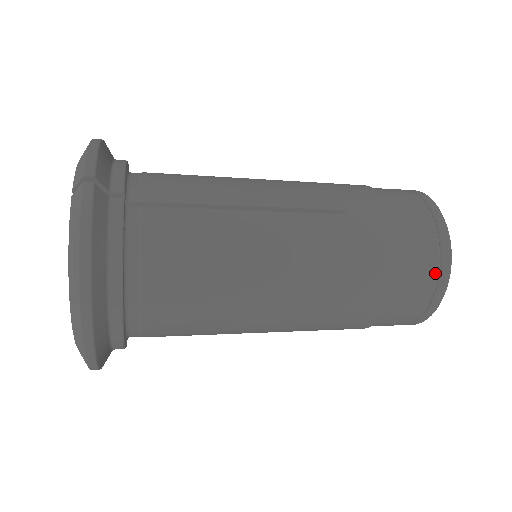
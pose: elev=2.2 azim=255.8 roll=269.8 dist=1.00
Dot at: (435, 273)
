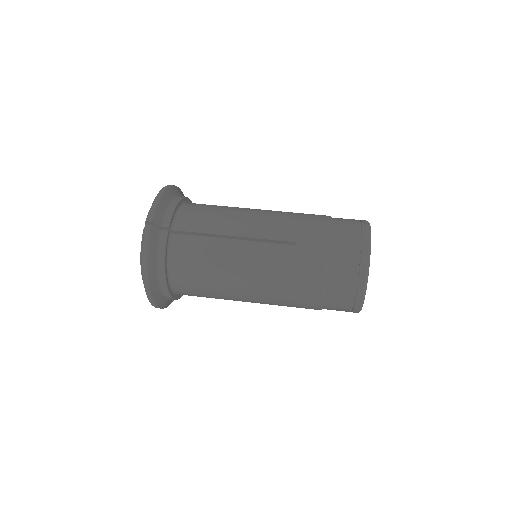
Dot at: (353, 288)
